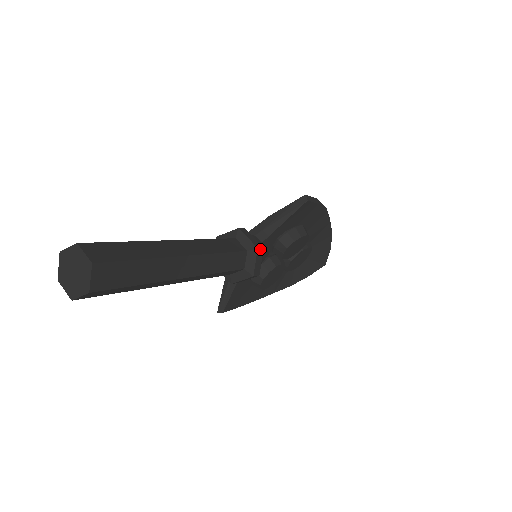
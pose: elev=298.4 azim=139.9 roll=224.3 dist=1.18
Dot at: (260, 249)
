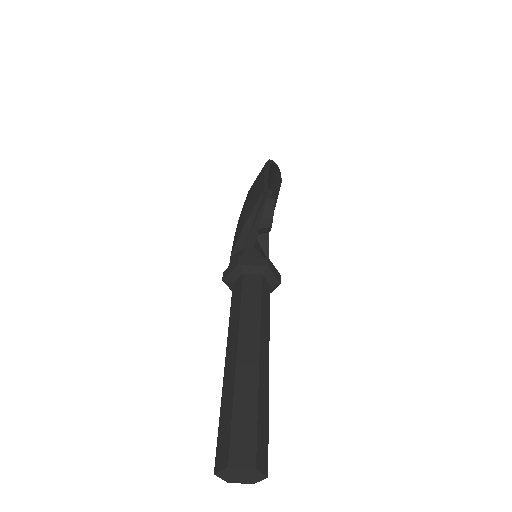
Dot at: (269, 263)
